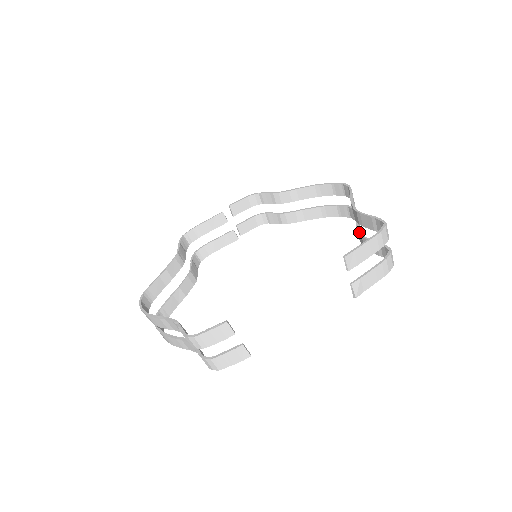
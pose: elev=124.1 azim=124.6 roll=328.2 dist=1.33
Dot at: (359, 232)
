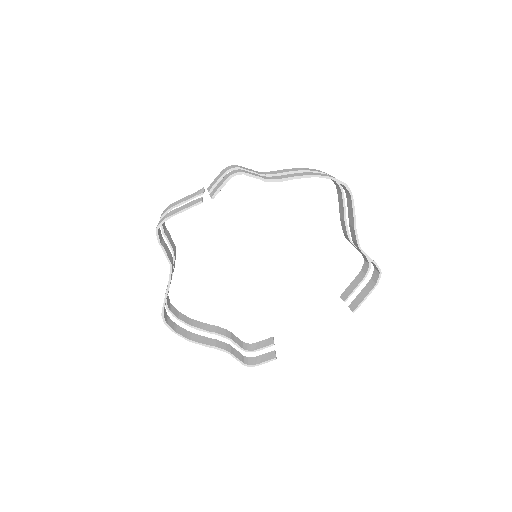
Dot at: (348, 235)
